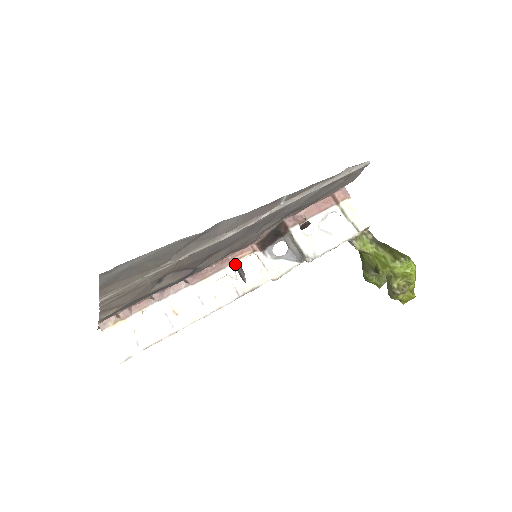
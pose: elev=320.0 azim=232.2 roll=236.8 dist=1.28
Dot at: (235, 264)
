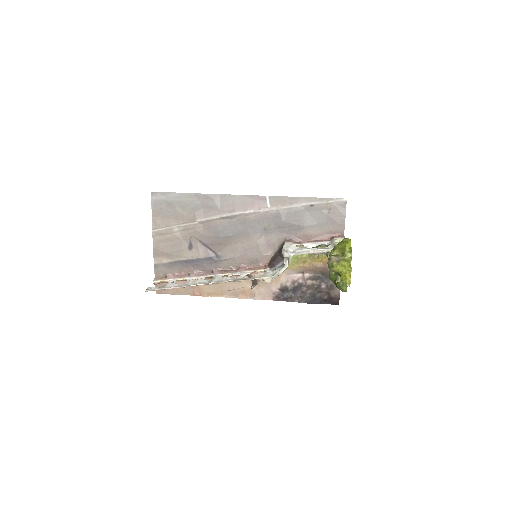
Dot at: (248, 272)
